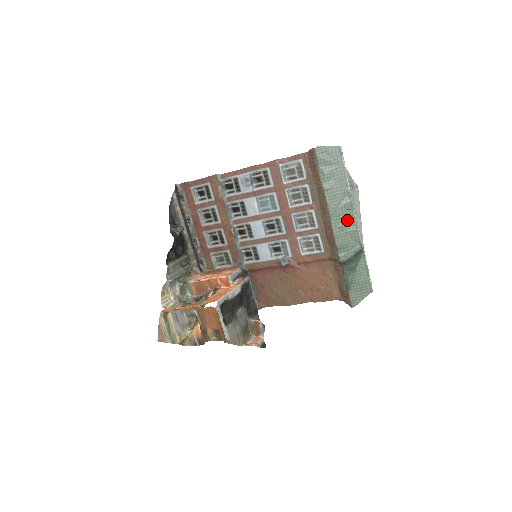
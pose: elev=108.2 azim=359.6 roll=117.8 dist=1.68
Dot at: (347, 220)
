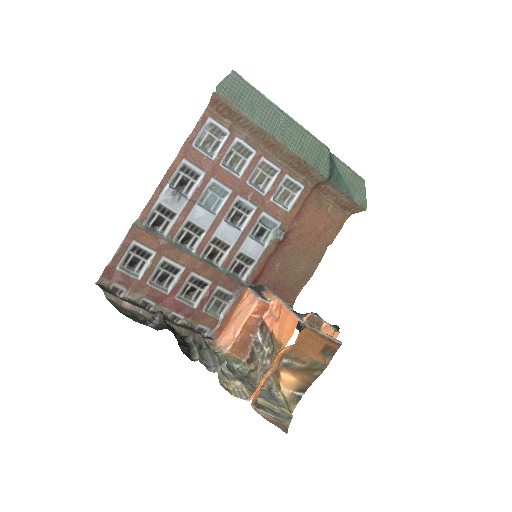
Dot at: (299, 136)
